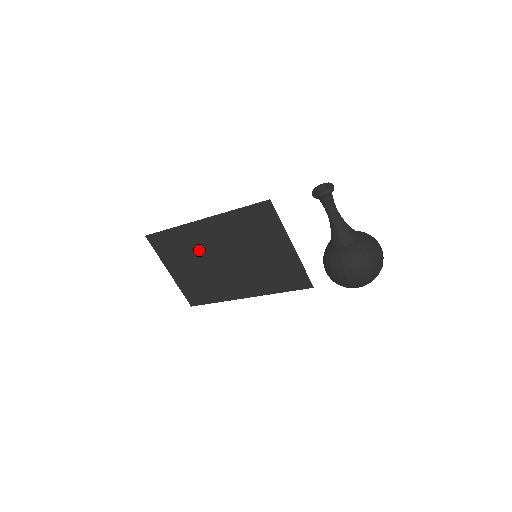
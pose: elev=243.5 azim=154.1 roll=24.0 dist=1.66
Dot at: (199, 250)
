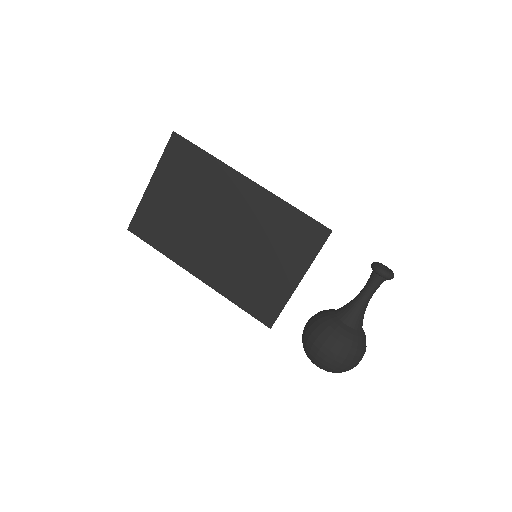
Dot at: (210, 197)
